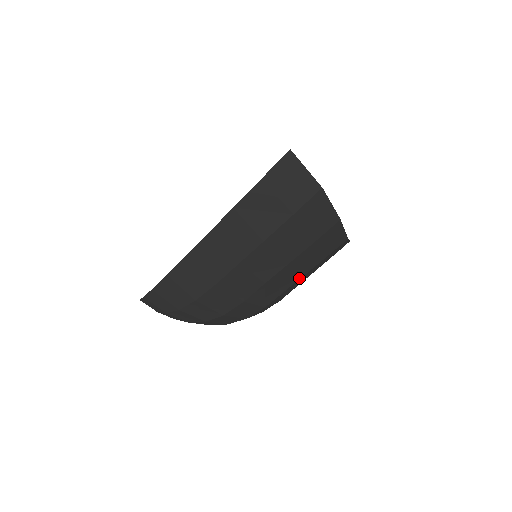
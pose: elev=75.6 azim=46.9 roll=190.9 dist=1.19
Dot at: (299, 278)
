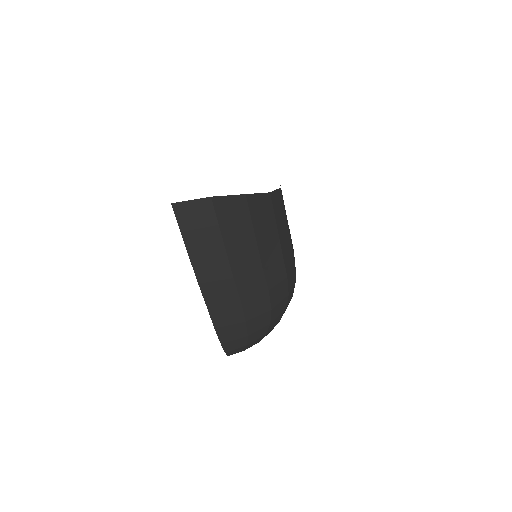
Dot at: (279, 242)
